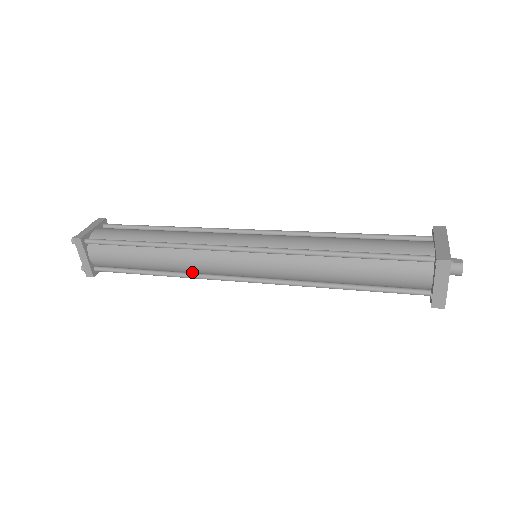
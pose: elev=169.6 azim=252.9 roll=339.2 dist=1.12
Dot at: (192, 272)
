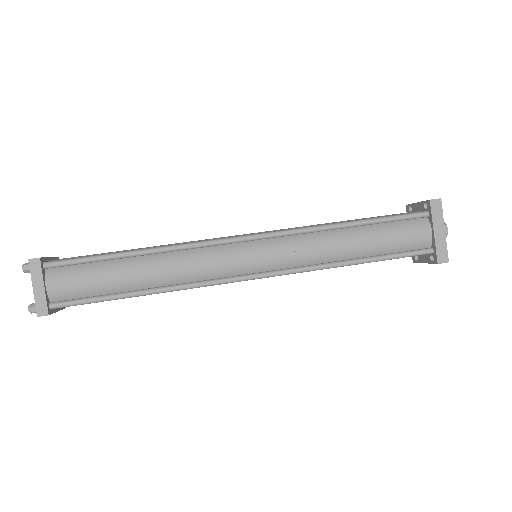
Dot at: occluded
